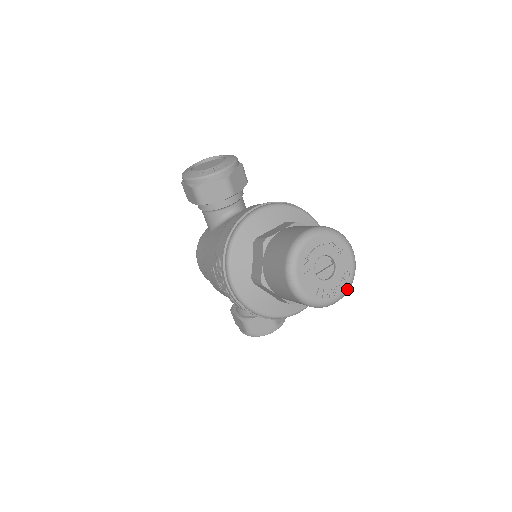
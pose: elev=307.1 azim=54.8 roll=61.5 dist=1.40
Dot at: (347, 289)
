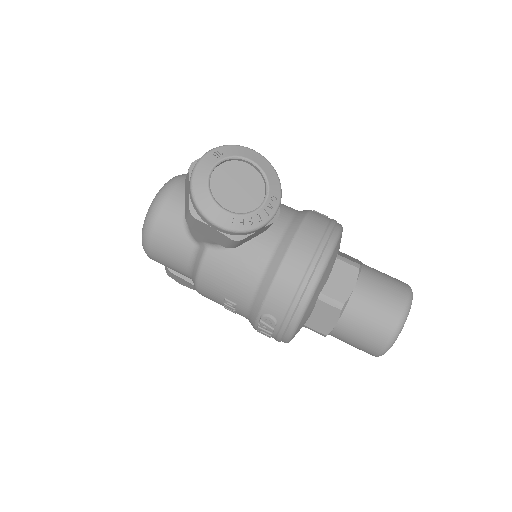
Dot at: occluded
